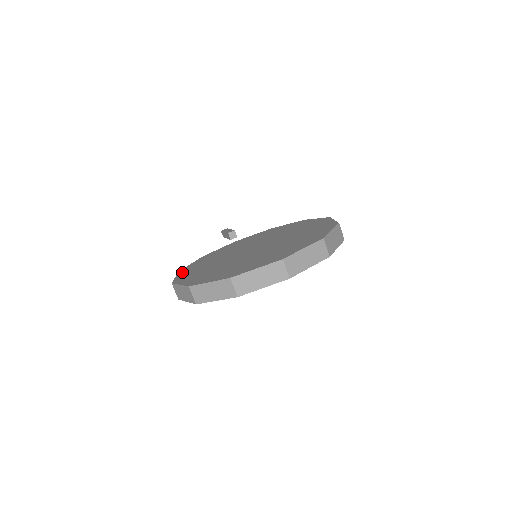
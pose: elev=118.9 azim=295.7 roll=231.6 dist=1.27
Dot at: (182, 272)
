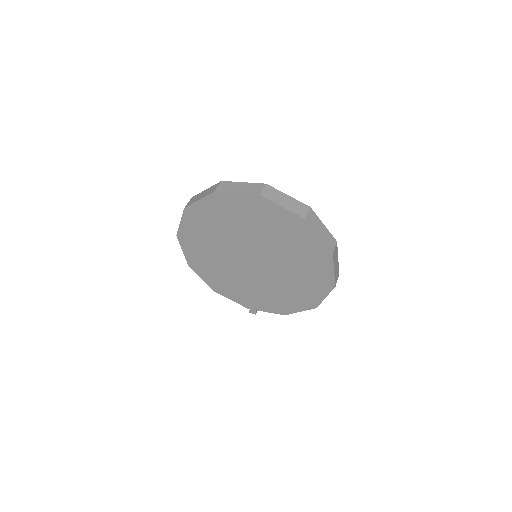
Dot at: occluded
